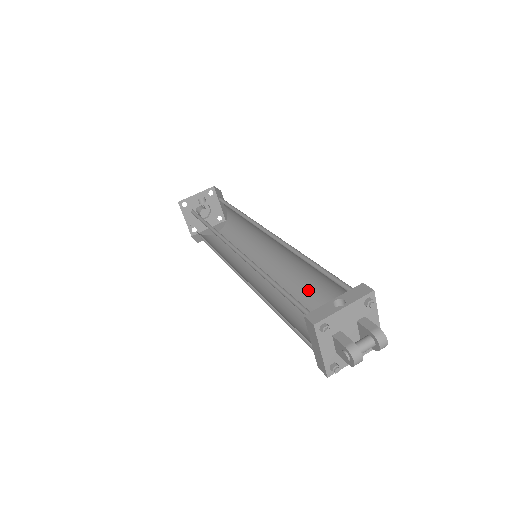
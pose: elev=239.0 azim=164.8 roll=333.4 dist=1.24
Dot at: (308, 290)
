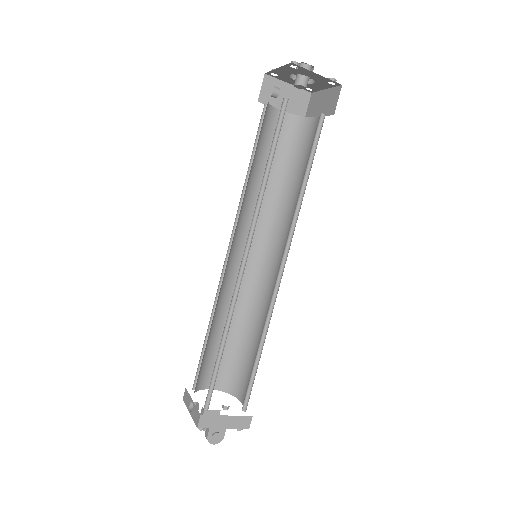
Dot at: (262, 333)
